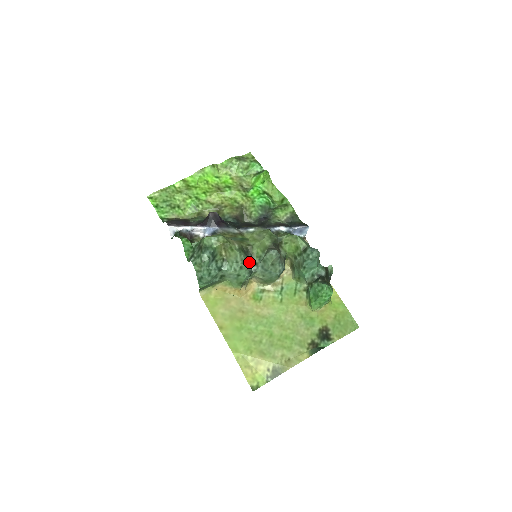
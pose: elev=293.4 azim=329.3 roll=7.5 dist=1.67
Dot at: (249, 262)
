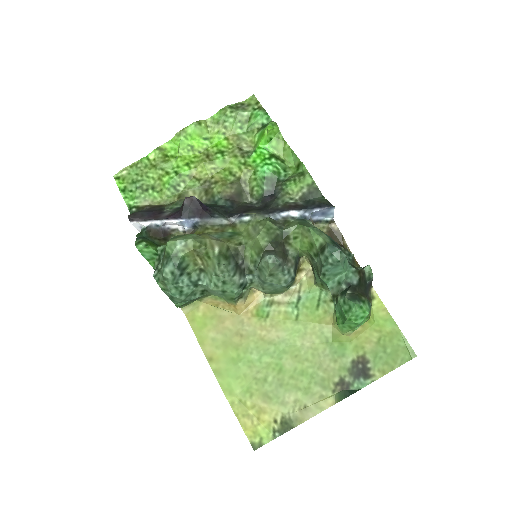
Dot at: (239, 271)
